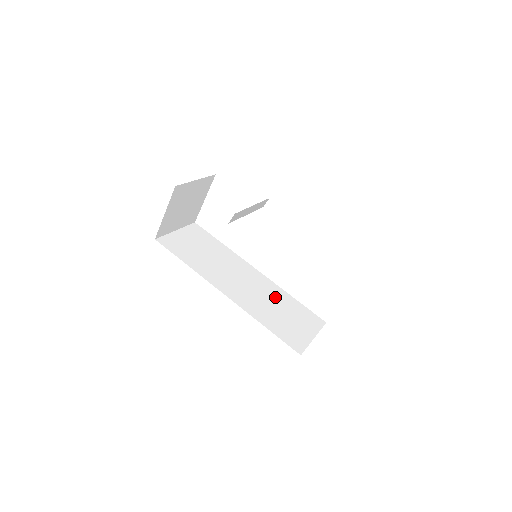
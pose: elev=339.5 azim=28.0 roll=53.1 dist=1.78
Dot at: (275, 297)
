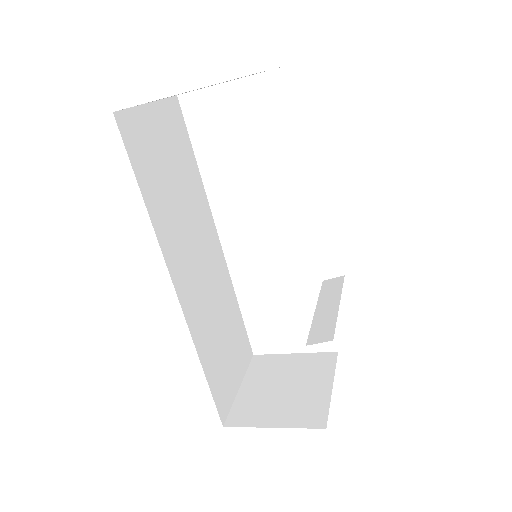
Dot at: (224, 302)
